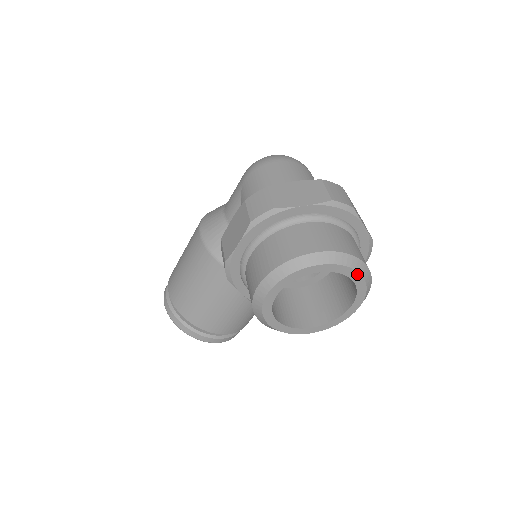
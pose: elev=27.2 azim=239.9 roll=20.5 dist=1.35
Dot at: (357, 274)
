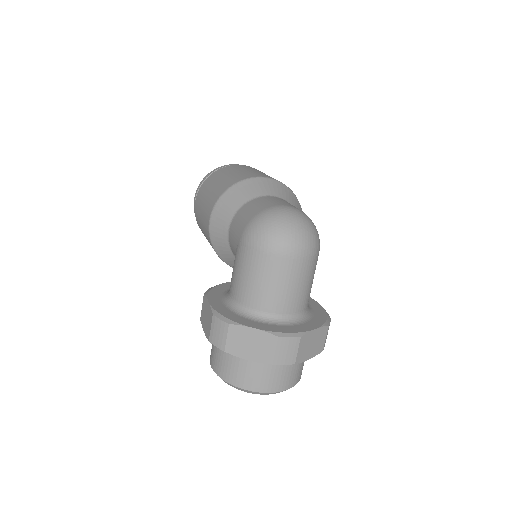
Dot at: occluded
